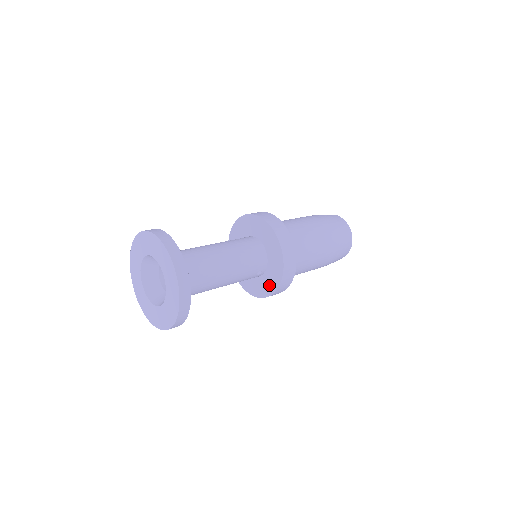
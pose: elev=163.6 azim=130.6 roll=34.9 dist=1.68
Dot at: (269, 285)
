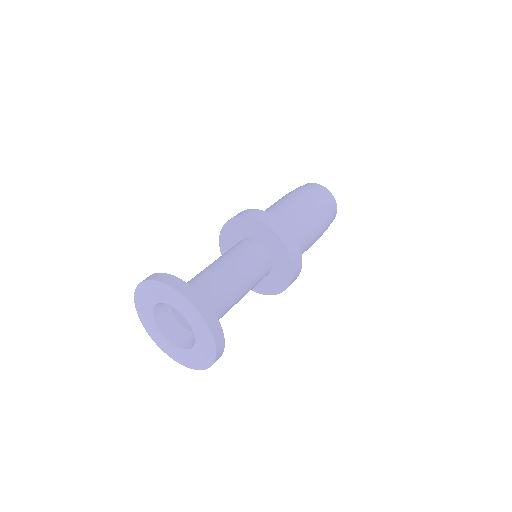
Dot at: (263, 287)
